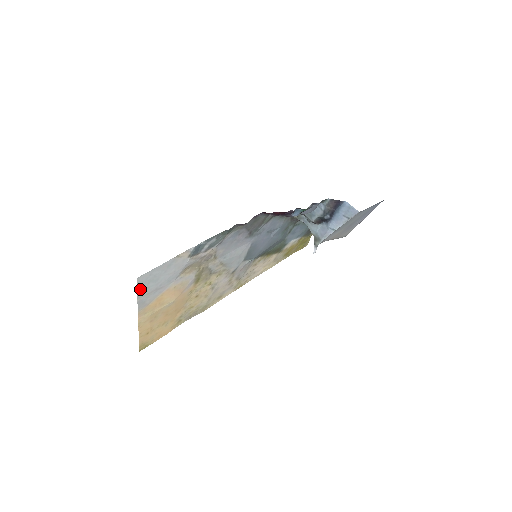
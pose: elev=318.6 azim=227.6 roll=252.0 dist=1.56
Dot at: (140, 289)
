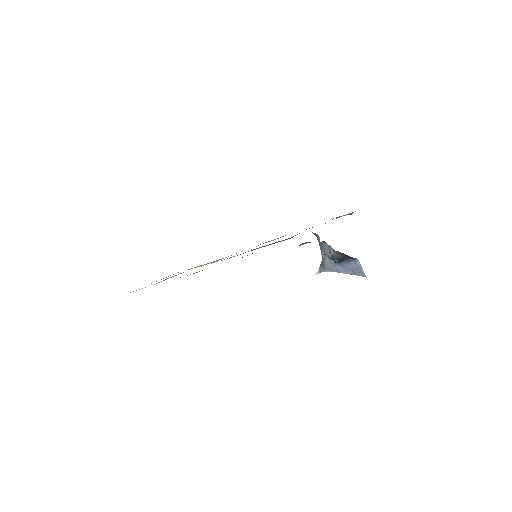
Dot at: occluded
